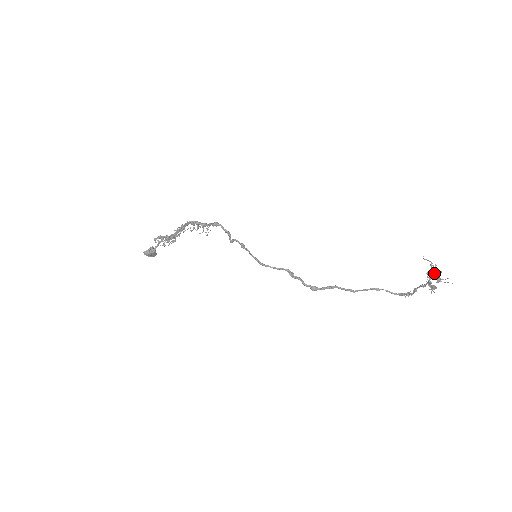
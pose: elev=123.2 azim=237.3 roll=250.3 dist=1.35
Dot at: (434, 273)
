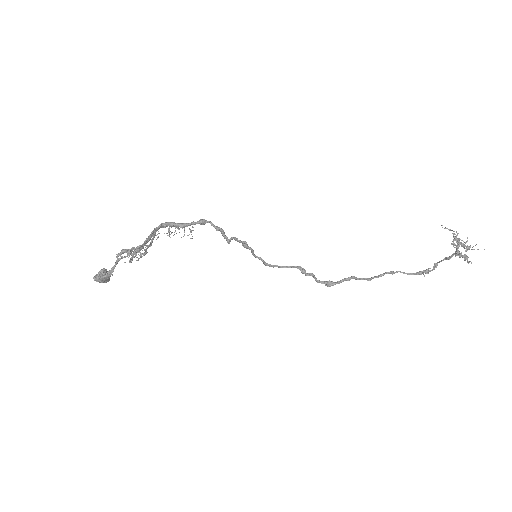
Dot at: (460, 242)
